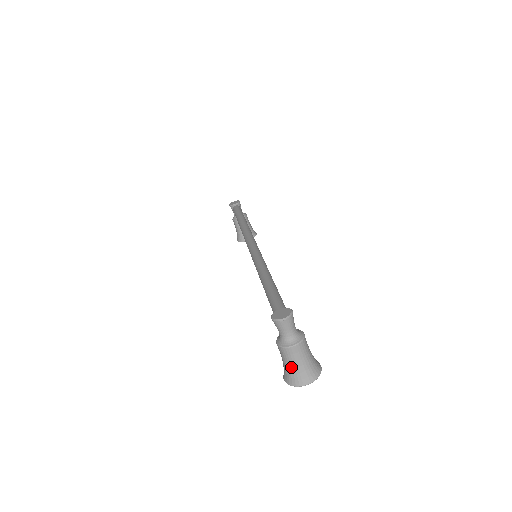
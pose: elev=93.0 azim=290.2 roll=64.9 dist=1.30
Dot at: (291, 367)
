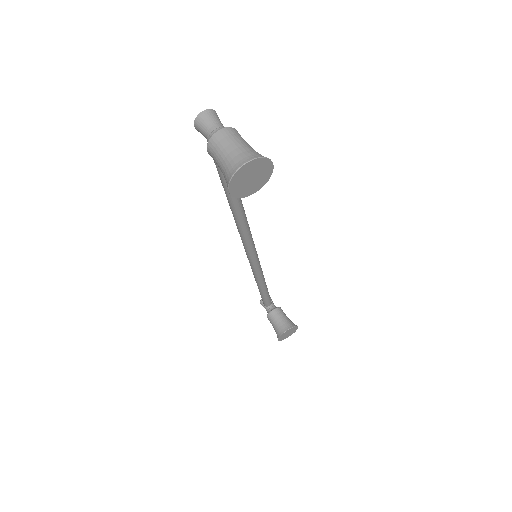
Dot at: (225, 157)
